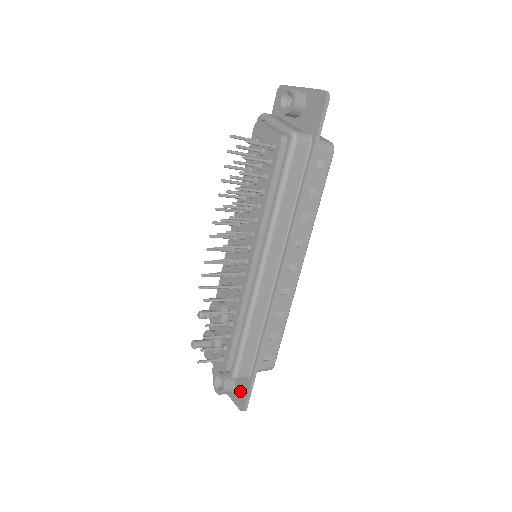
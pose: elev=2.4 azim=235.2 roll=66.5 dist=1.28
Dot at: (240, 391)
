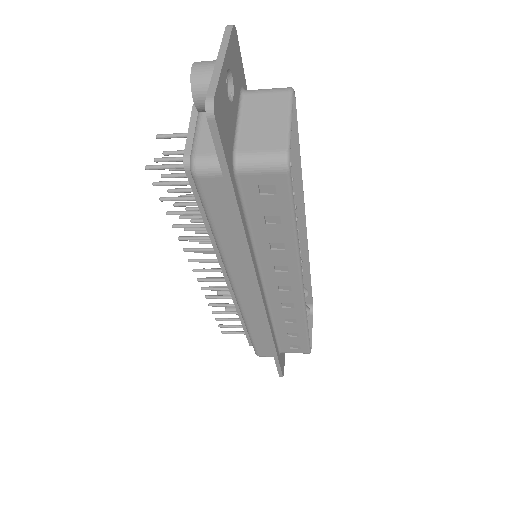
Dot at: occluded
